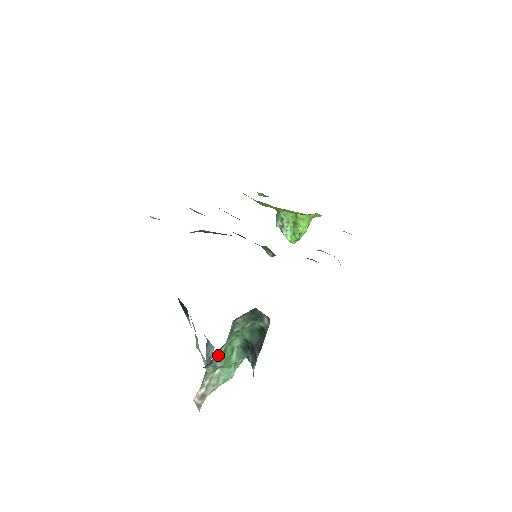
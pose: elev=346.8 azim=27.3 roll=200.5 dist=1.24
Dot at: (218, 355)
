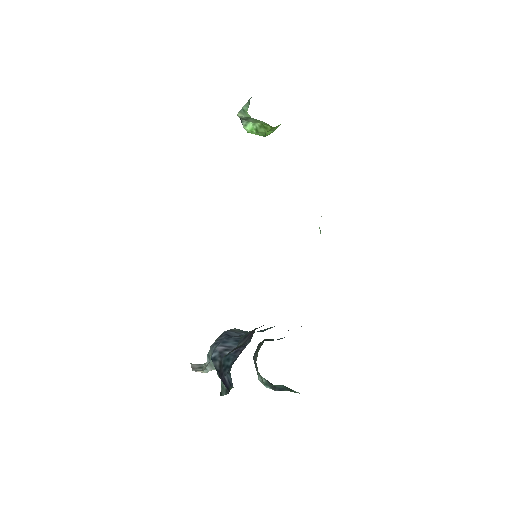
Dot at: occluded
